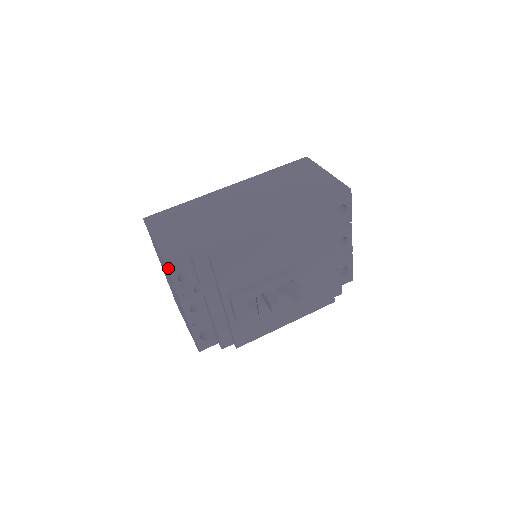
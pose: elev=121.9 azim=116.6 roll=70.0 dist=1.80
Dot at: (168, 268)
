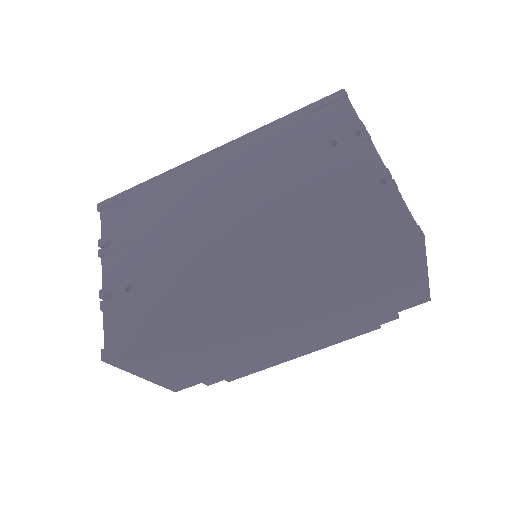
Dot at: occluded
